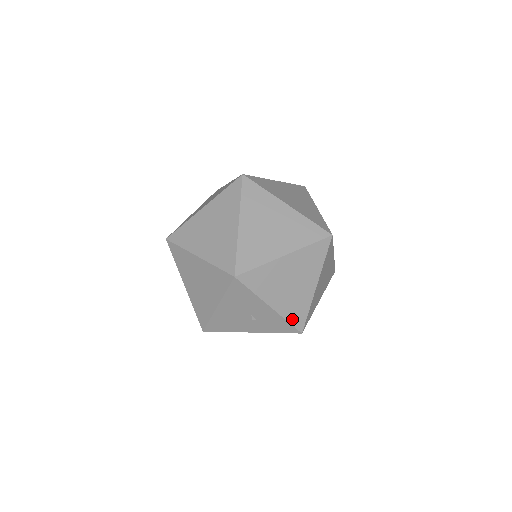
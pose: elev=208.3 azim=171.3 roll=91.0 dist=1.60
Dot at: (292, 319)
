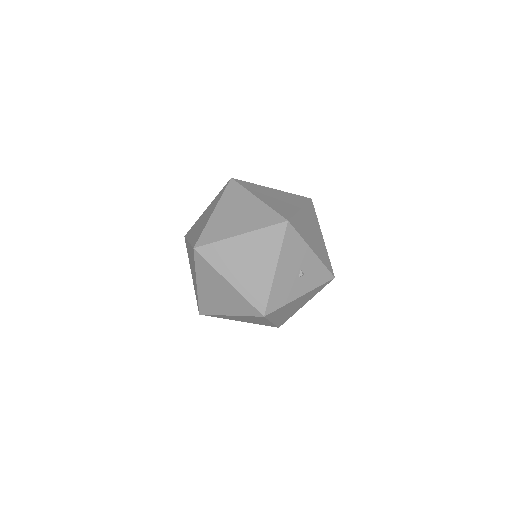
Dot at: (326, 264)
